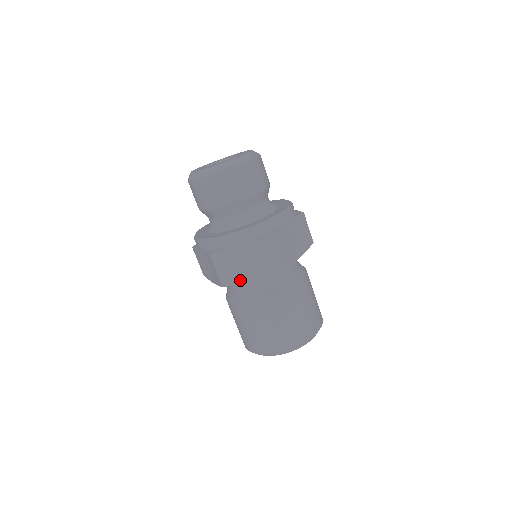
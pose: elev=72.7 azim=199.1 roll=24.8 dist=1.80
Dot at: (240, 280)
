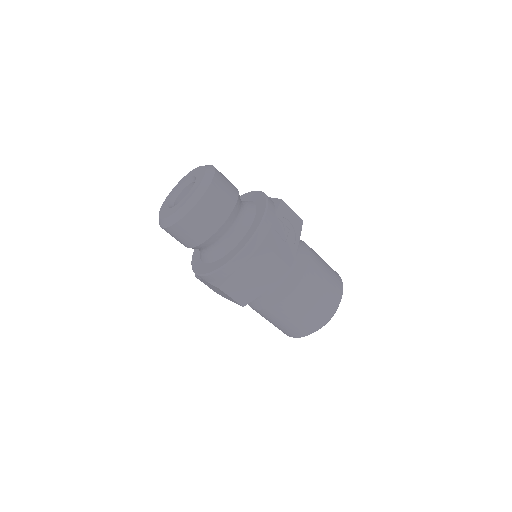
Dot at: (223, 296)
